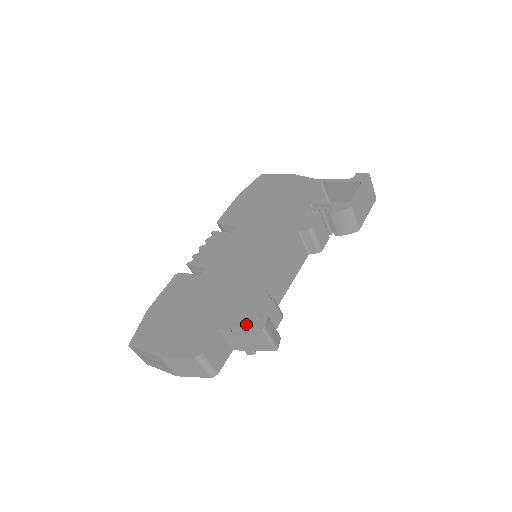
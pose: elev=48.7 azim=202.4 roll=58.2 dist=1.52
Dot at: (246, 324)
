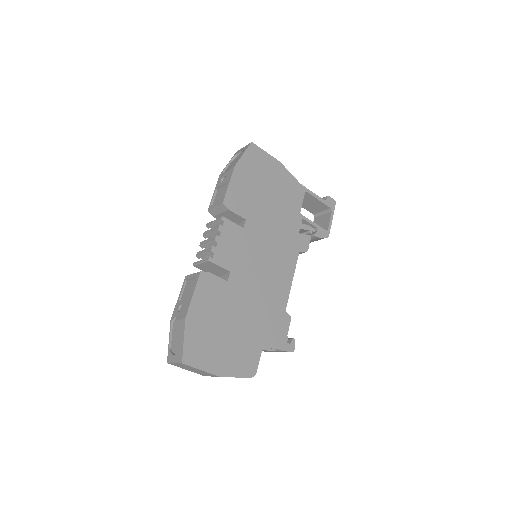
Dot at: (282, 347)
